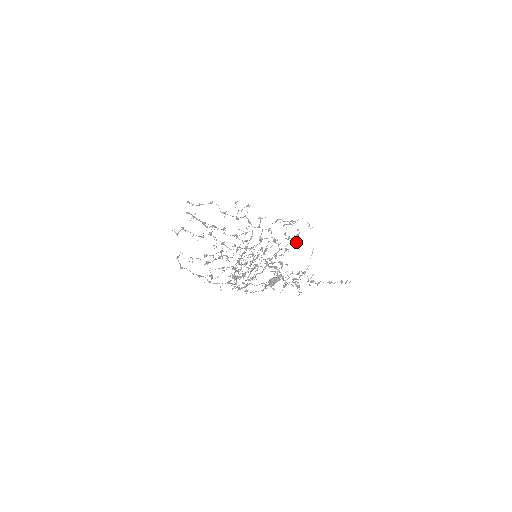
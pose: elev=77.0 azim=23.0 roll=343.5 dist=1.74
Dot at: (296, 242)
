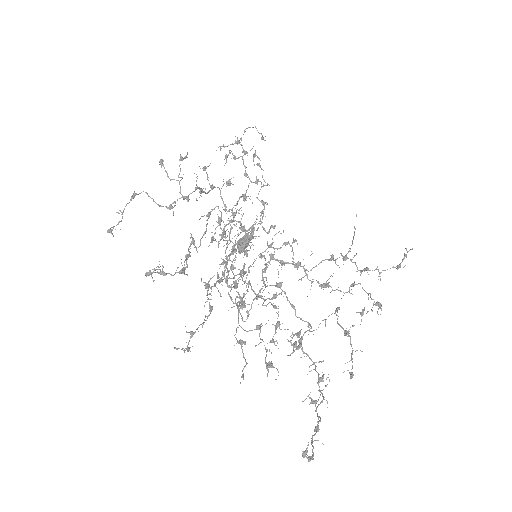
Dot at: occluded
